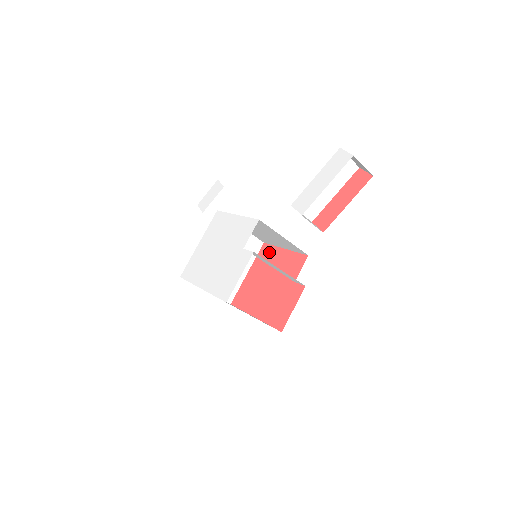
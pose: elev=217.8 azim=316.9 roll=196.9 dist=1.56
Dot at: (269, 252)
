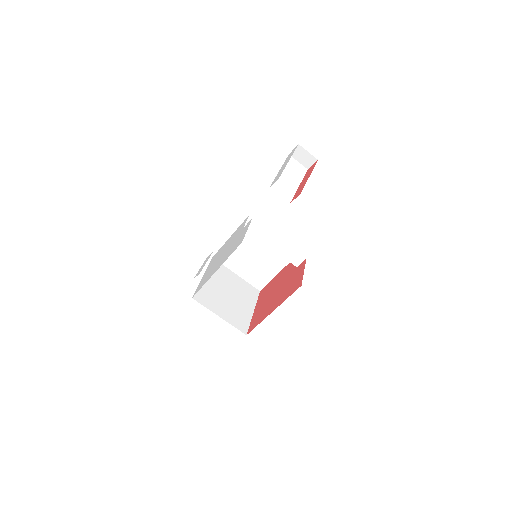
Dot at: (267, 287)
